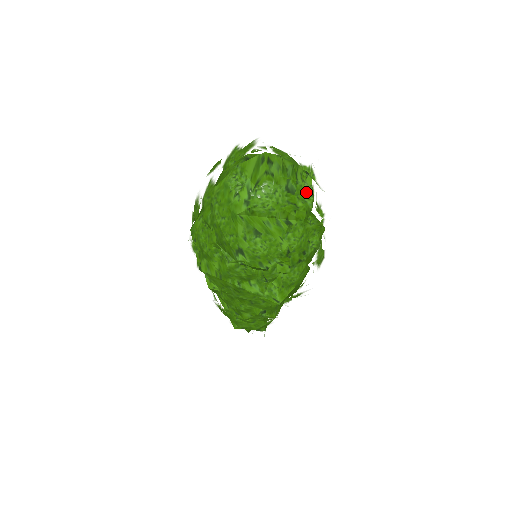
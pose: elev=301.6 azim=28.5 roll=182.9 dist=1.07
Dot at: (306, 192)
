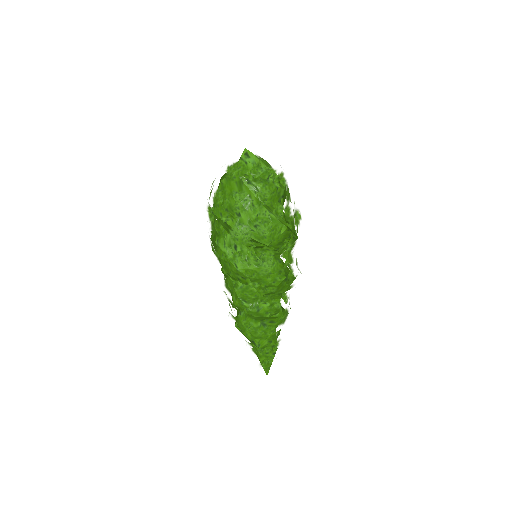
Dot at: (261, 177)
